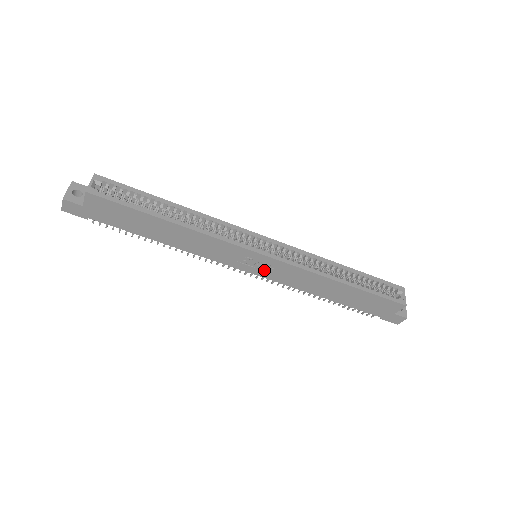
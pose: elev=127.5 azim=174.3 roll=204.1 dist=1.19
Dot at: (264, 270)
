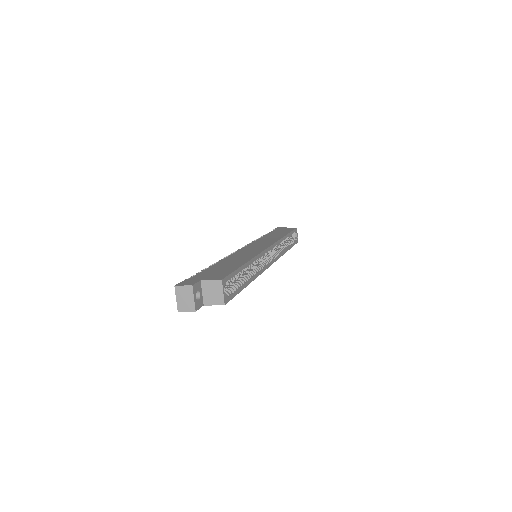
Dot at: occluded
